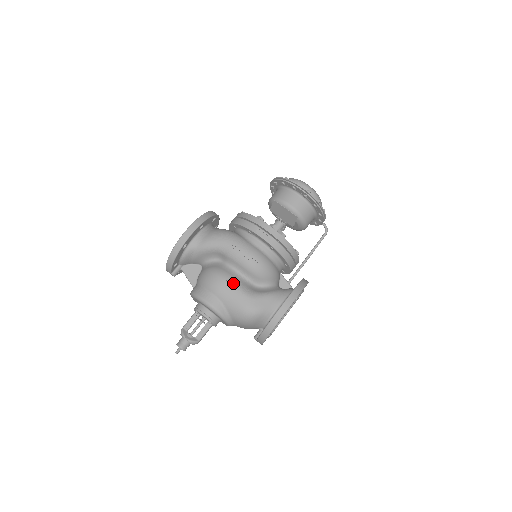
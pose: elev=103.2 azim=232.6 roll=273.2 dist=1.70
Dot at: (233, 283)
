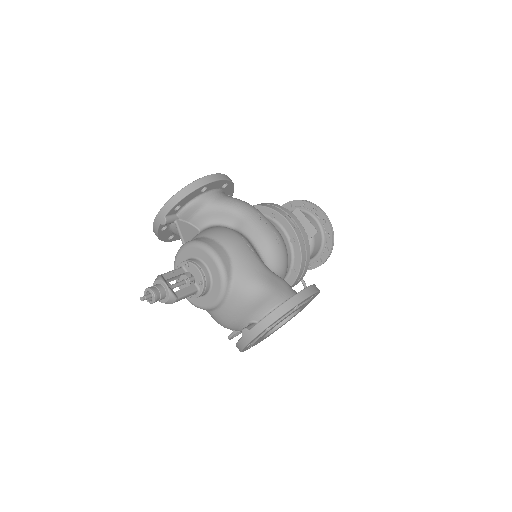
Dot at: (250, 246)
